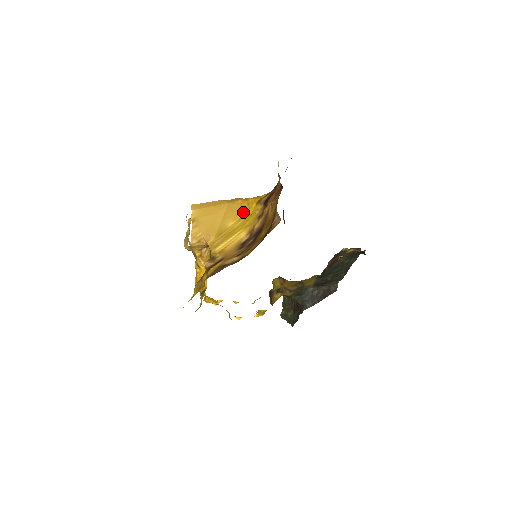
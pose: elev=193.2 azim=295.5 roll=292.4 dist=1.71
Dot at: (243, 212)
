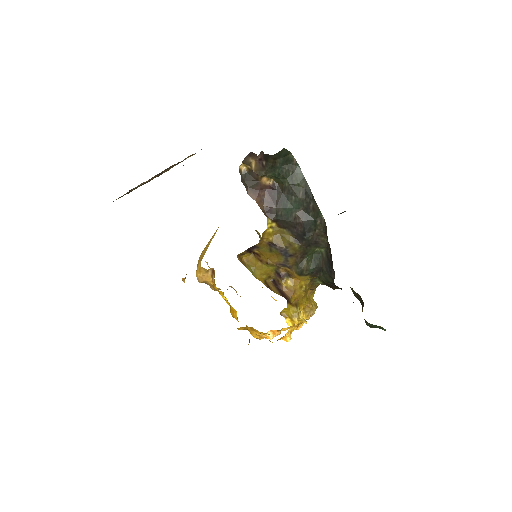
Dot at: occluded
